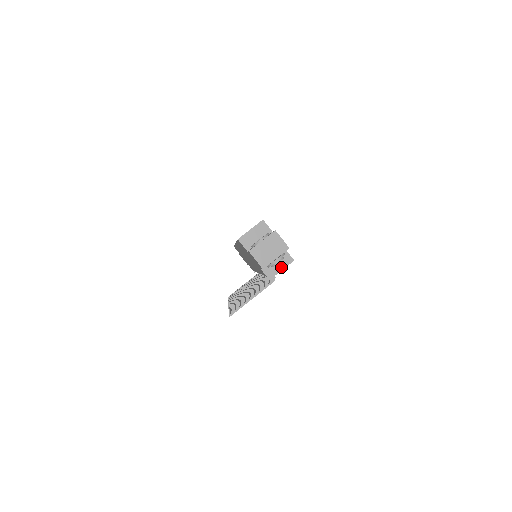
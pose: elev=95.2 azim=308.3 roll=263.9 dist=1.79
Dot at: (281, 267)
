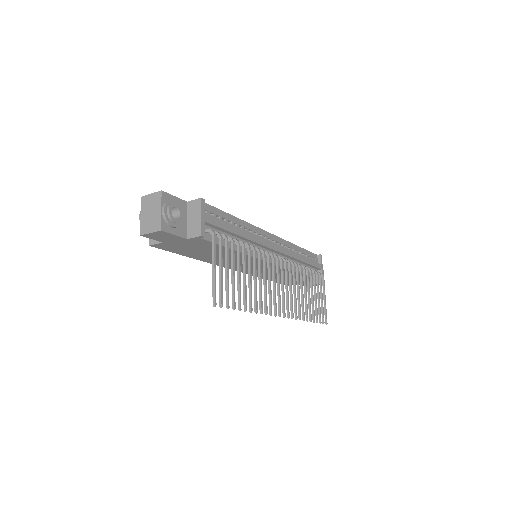
Dot at: (198, 216)
